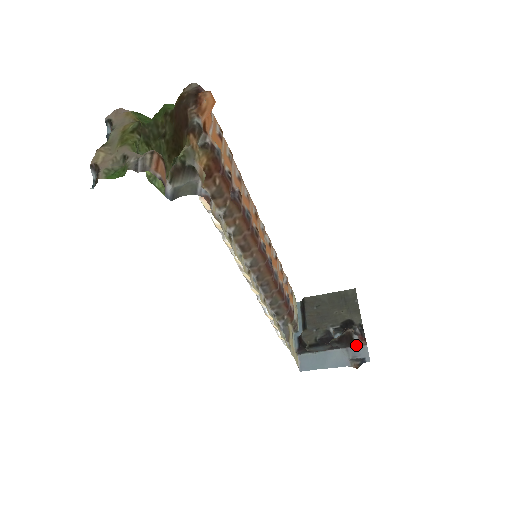
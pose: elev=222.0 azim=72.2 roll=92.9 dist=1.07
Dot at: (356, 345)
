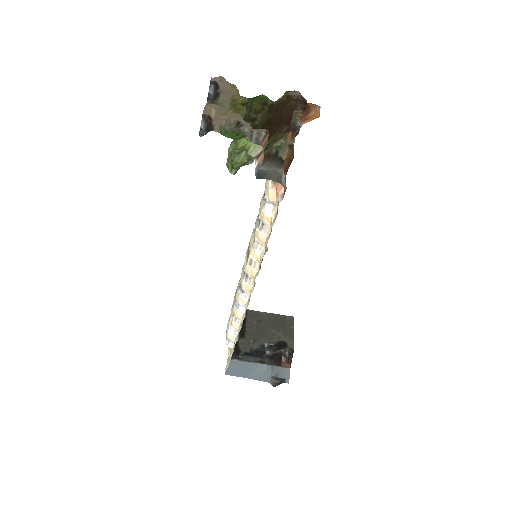
Dot at: (281, 365)
